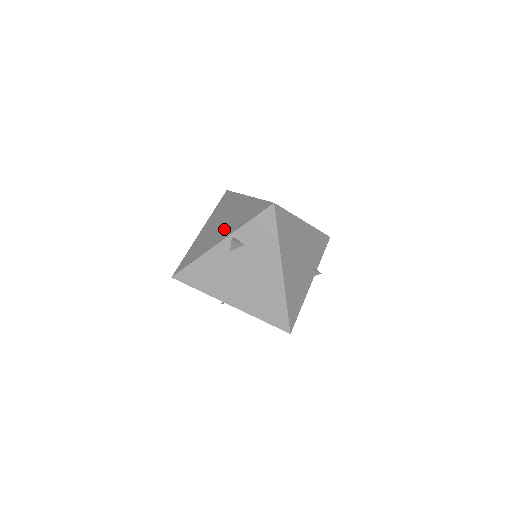
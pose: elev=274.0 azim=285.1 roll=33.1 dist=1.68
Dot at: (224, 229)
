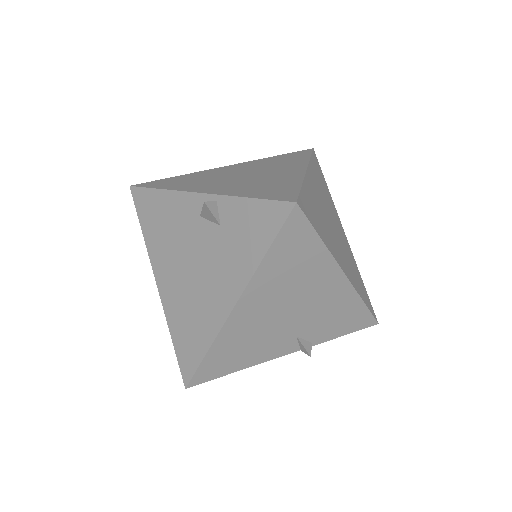
Dot at: (228, 183)
